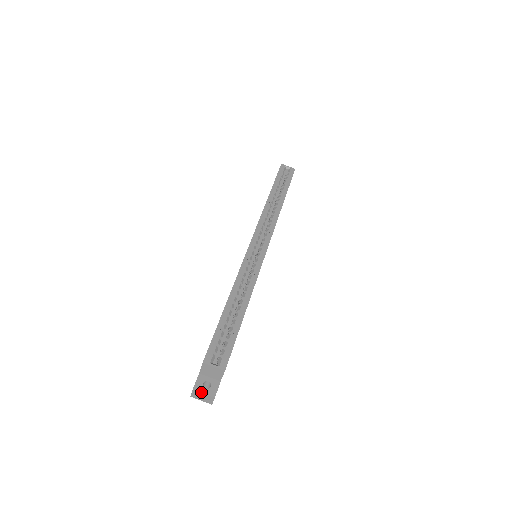
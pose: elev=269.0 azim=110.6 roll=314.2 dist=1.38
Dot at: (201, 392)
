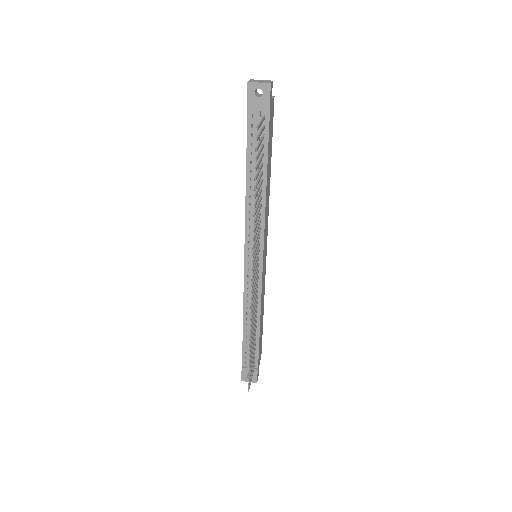
Dot at: (258, 80)
